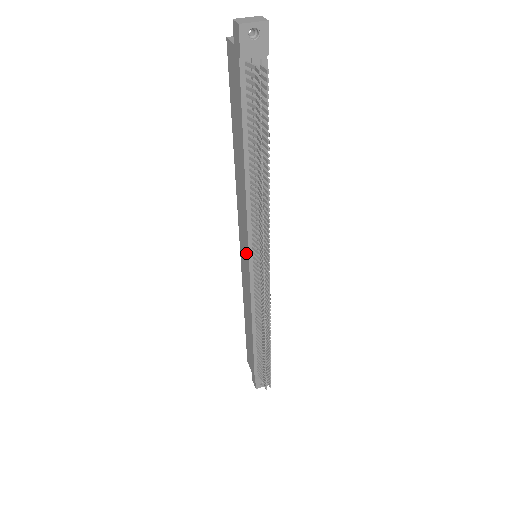
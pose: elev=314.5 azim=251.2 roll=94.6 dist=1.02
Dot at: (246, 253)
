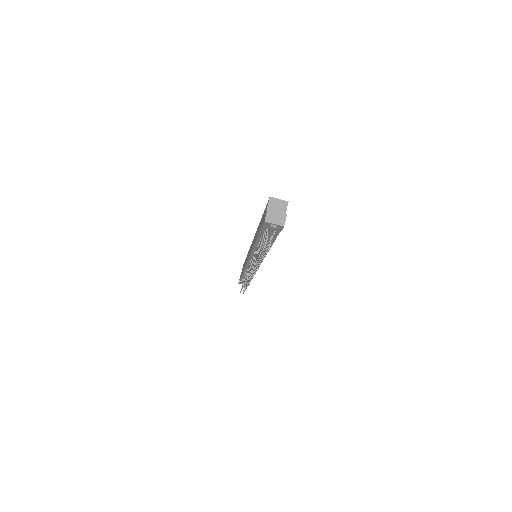
Dot at: (249, 254)
